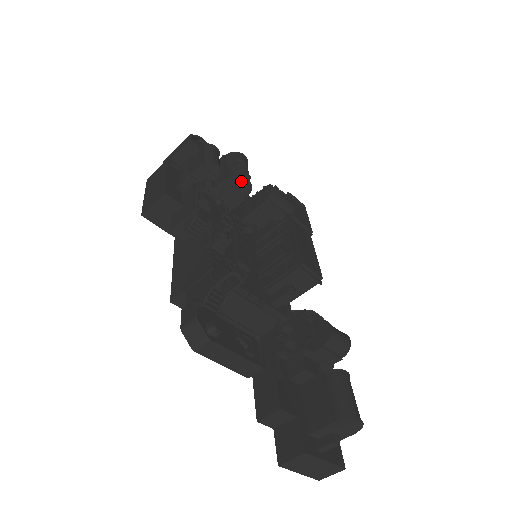
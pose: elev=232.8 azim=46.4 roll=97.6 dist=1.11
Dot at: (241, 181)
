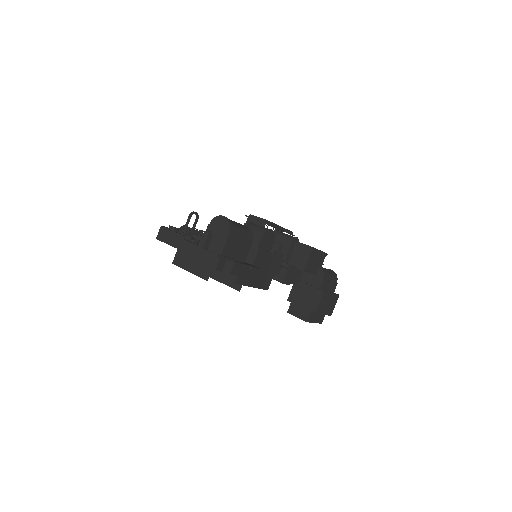
Dot at: occluded
